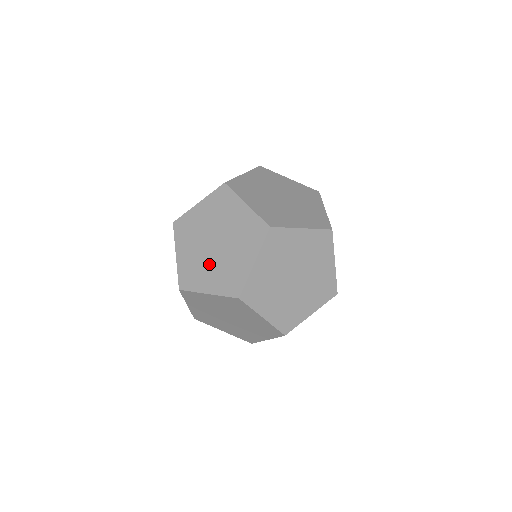
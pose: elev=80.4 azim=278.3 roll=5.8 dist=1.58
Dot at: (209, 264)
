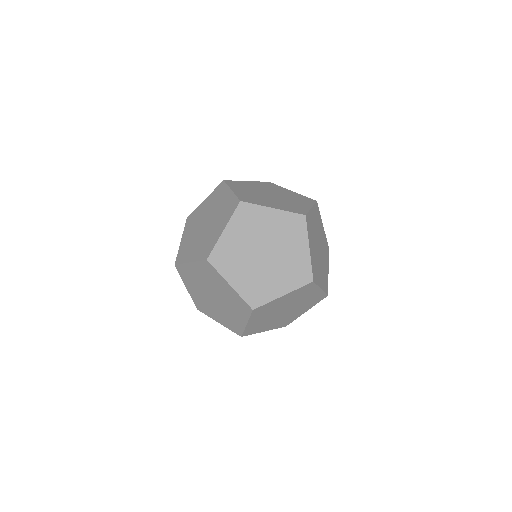
Dot at: (269, 272)
